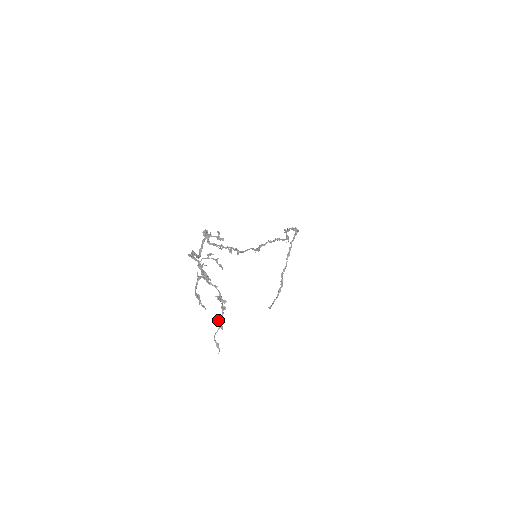
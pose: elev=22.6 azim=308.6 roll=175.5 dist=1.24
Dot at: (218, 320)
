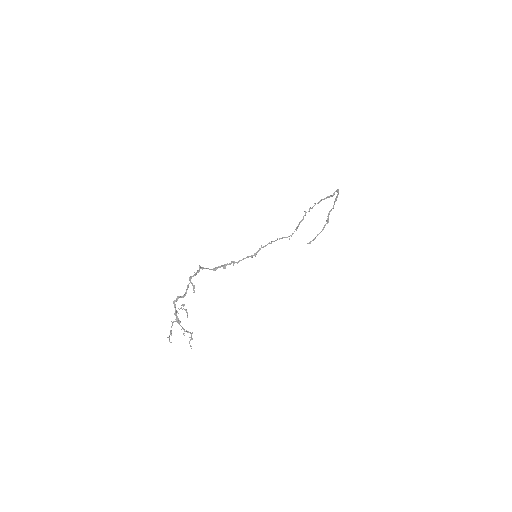
Dot at: (189, 337)
